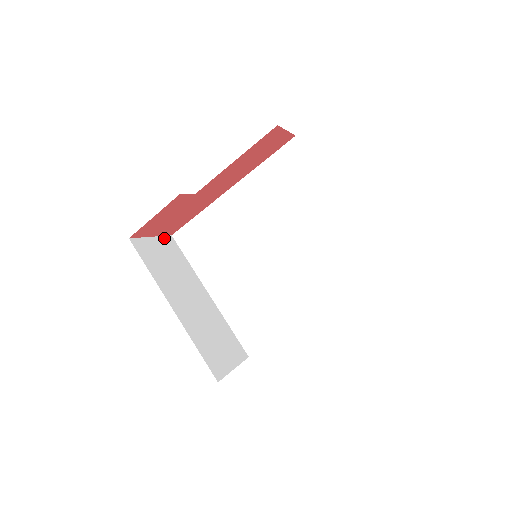
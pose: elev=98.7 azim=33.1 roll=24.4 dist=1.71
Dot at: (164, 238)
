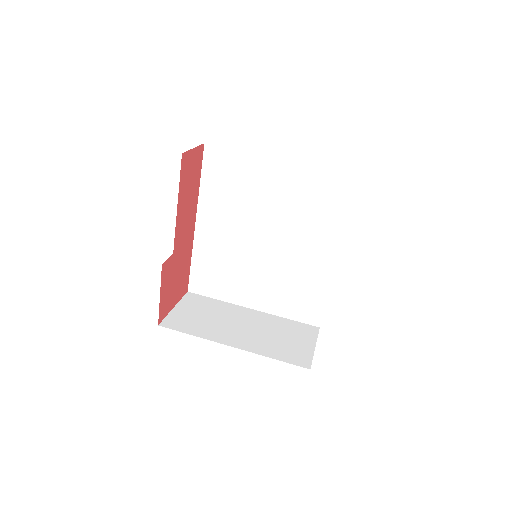
Dot at: (184, 299)
